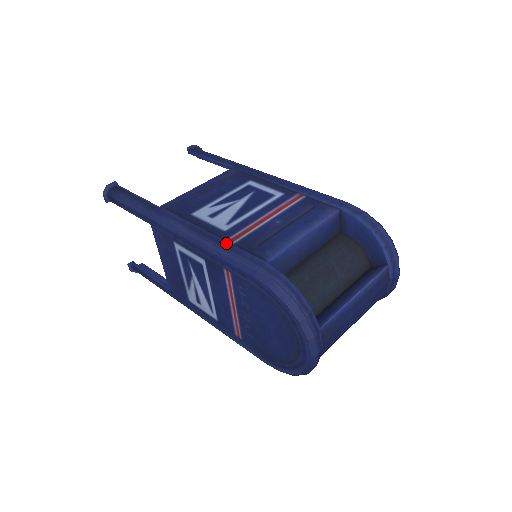
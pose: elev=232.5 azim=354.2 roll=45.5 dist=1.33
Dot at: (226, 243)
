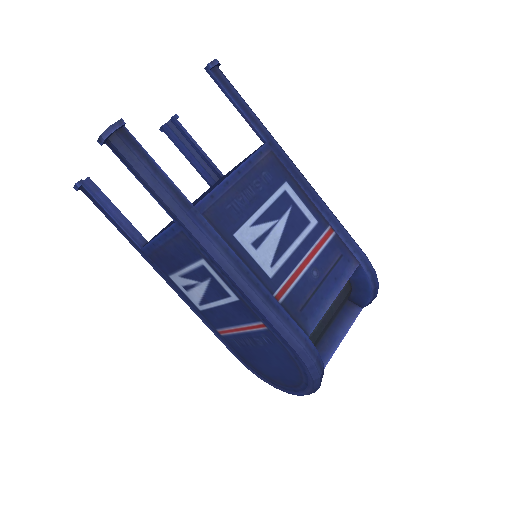
Dot at: (274, 301)
